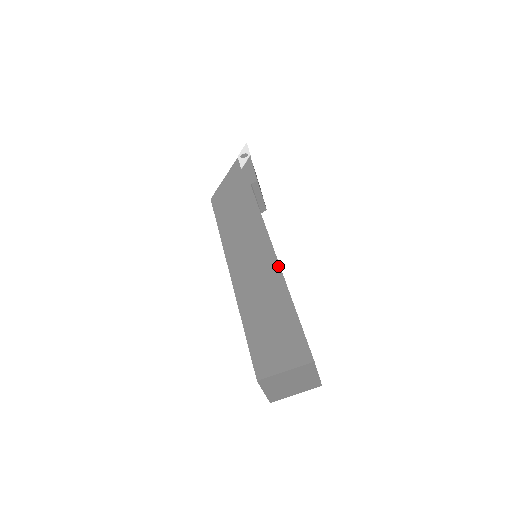
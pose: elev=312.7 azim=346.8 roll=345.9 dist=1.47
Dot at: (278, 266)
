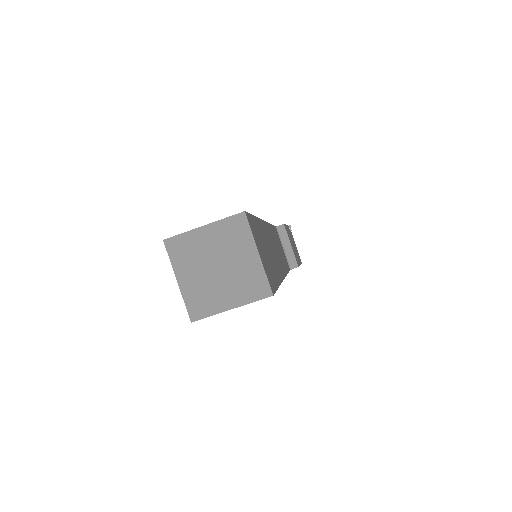
Dot at: occluded
